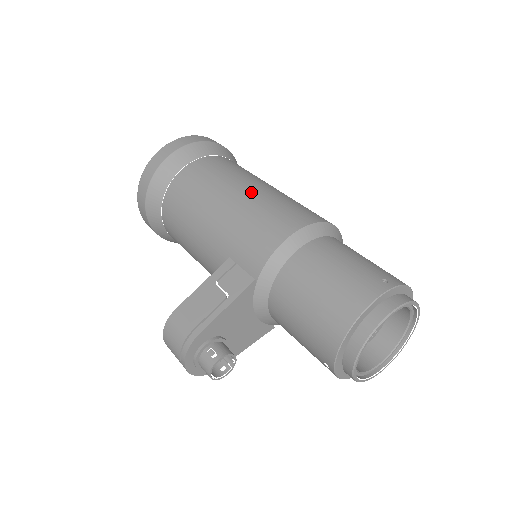
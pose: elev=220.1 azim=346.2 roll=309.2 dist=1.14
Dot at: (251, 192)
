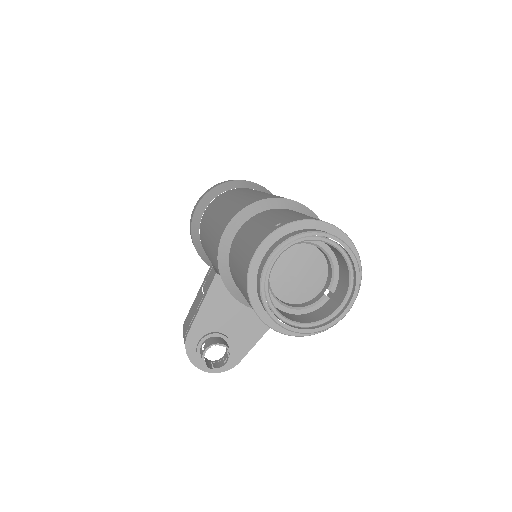
Dot at: (225, 205)
